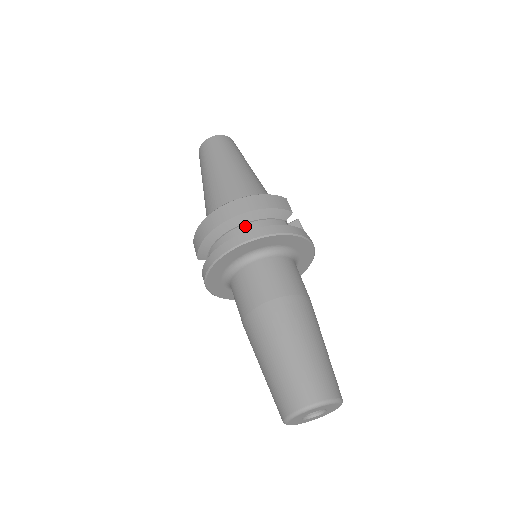
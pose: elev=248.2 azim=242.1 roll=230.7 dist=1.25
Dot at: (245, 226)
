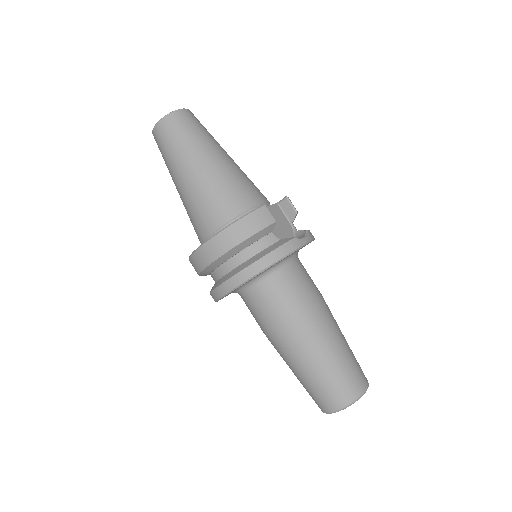
Dot at: (232, 260)
